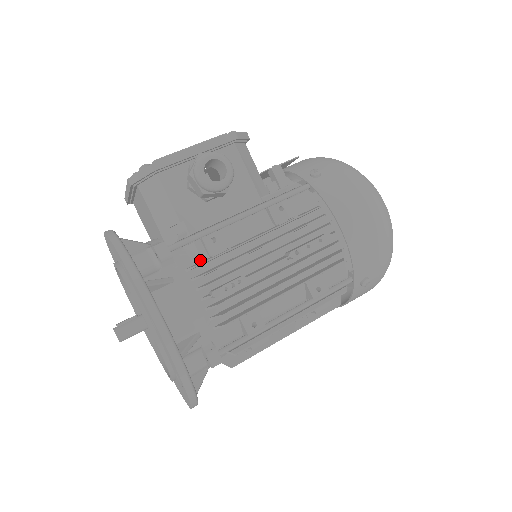
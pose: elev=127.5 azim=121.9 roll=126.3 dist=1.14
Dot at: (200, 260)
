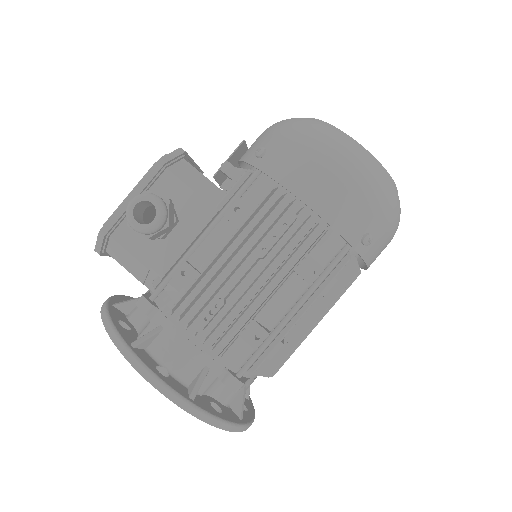
Dot at: occluded
